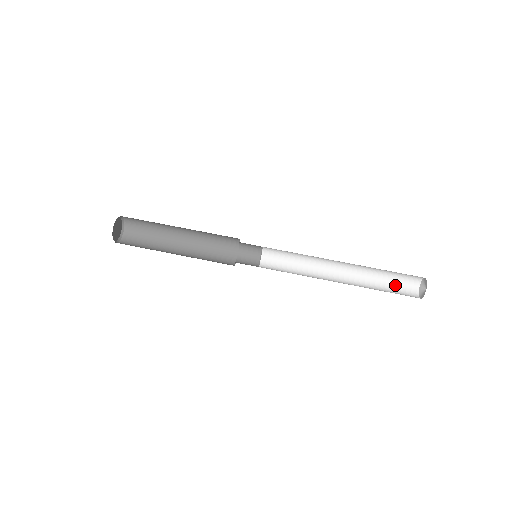
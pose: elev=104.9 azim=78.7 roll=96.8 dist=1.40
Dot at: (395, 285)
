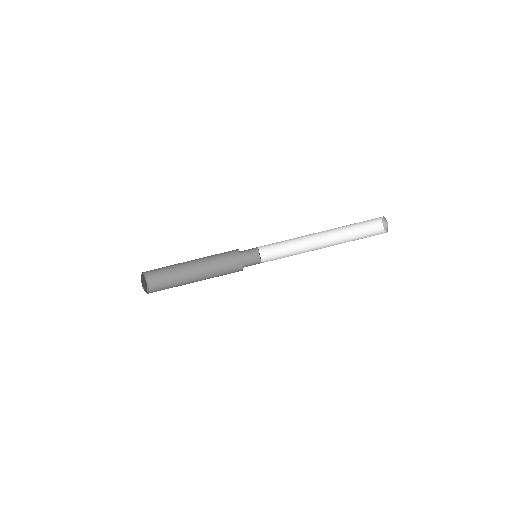
Dot at: (365, 230)
